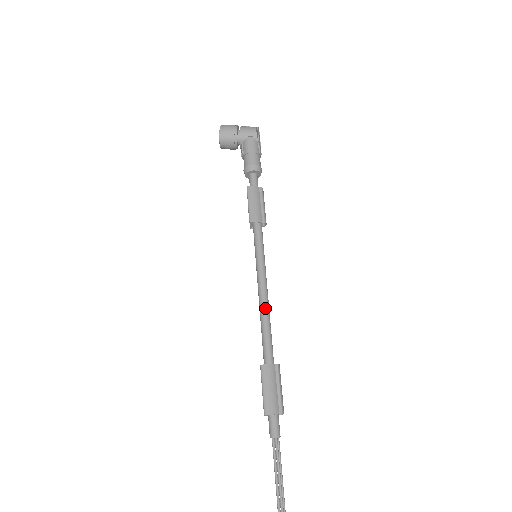
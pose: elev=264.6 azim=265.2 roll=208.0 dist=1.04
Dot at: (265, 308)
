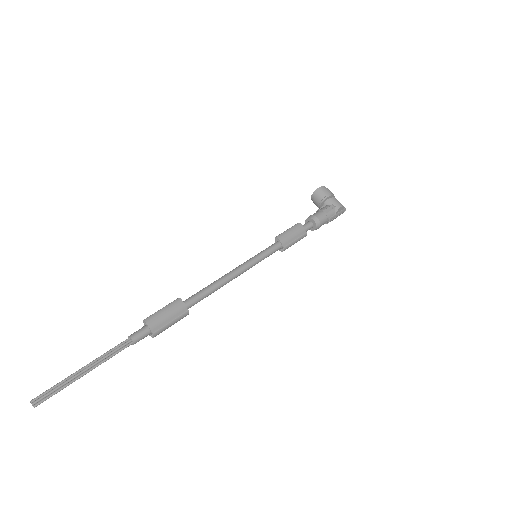
Dot at: (223, 280)
